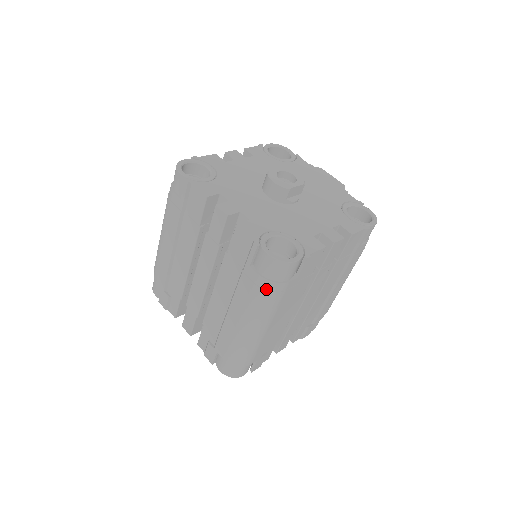
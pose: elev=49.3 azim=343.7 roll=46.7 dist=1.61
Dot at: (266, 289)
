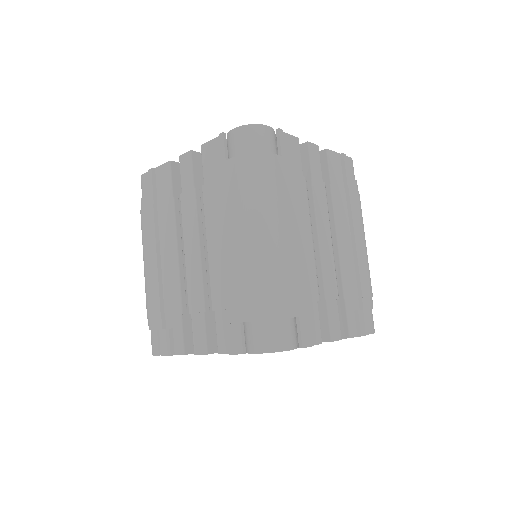
Dot at: (250, 166)
